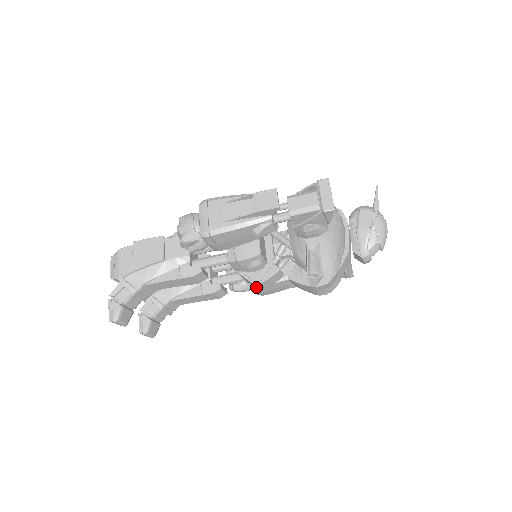
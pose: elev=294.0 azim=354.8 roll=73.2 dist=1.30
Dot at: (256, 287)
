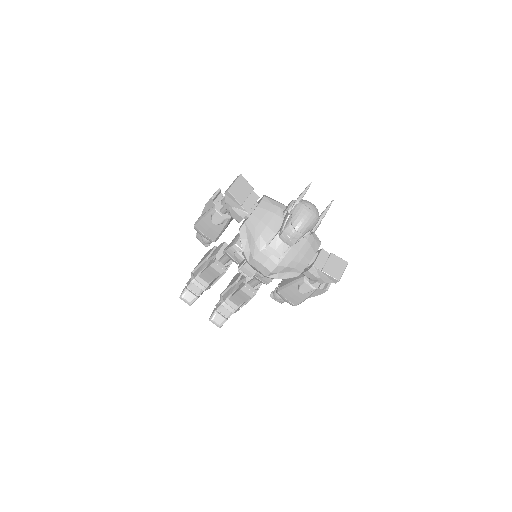
Dot at: (245, 276)
